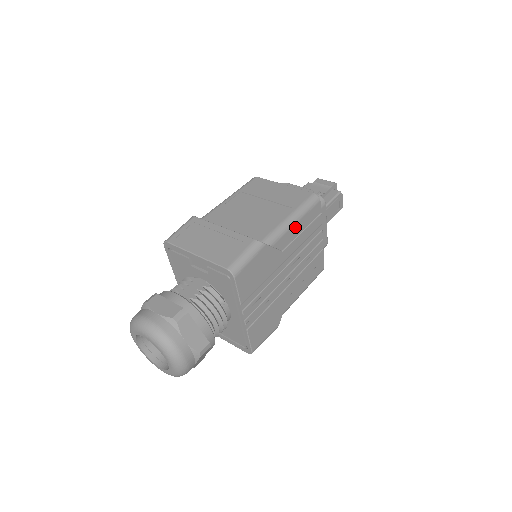
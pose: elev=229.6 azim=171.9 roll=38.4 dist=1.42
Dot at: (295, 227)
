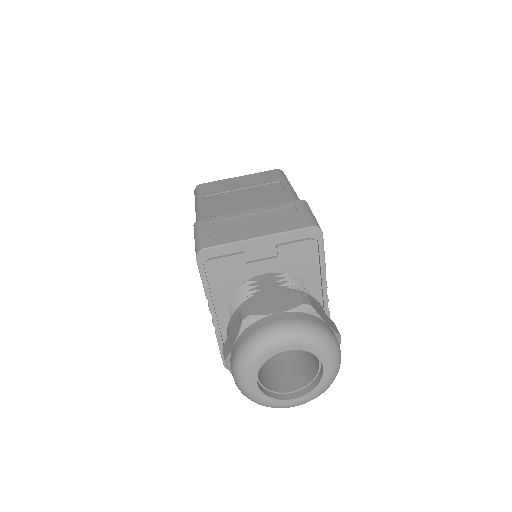
Dot at: occluded
